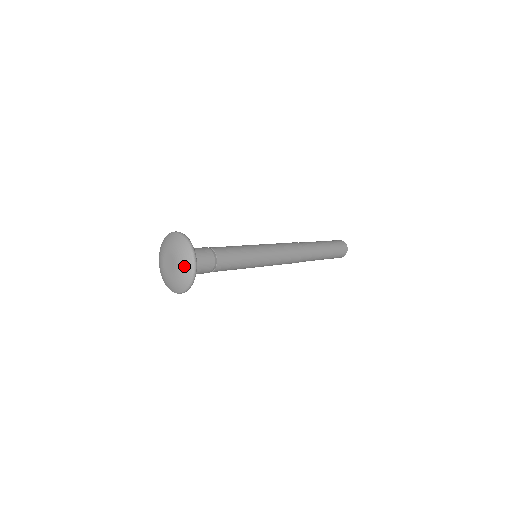
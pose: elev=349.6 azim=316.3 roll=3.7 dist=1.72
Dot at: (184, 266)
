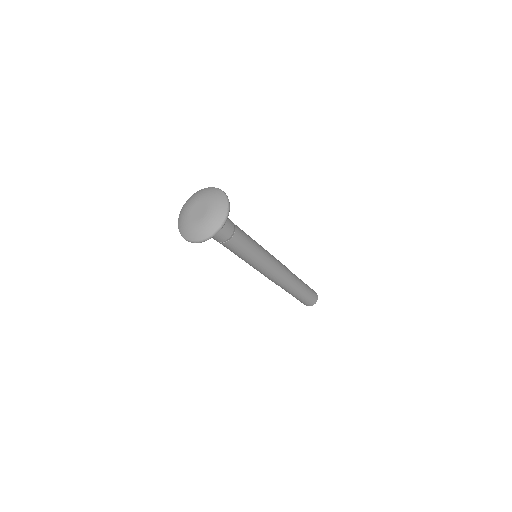
Dot at: (218, 203)
